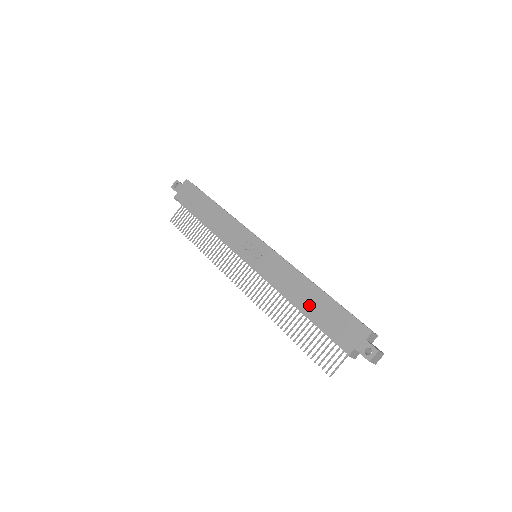
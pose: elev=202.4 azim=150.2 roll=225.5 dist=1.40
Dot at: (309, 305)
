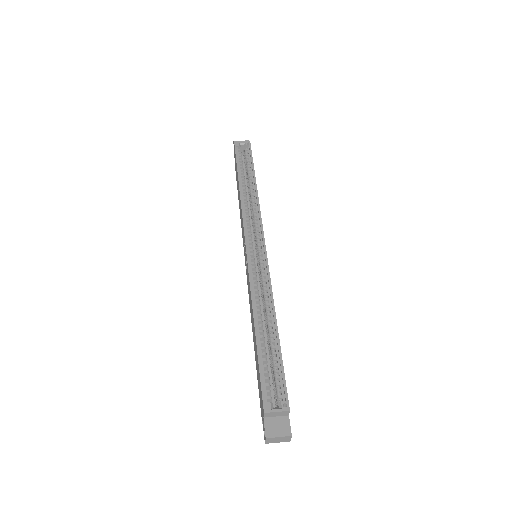
Dot at: (254, 345)
